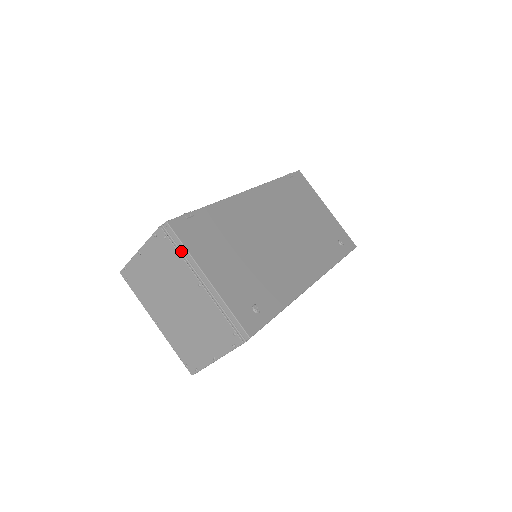
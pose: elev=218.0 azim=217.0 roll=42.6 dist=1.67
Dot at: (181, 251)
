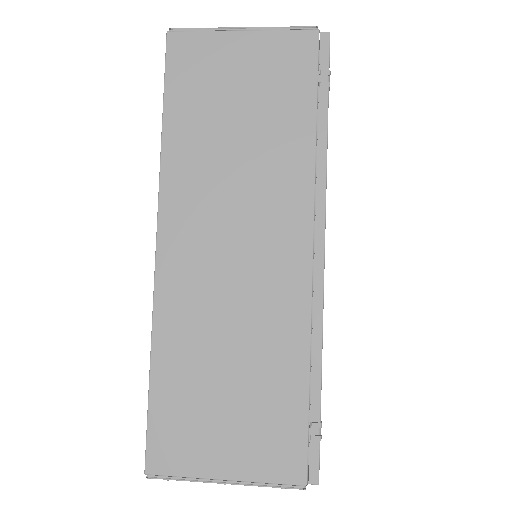
Dot at: occluded
